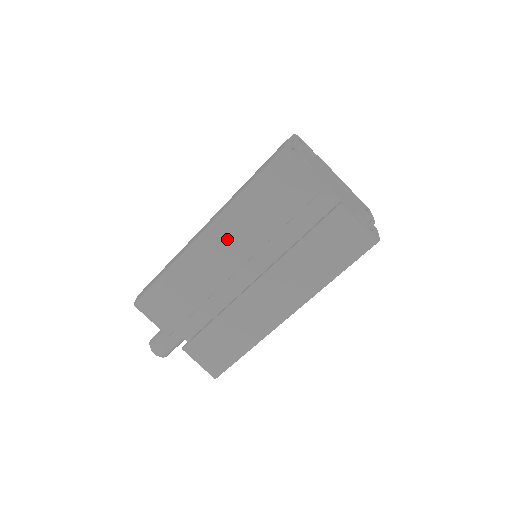
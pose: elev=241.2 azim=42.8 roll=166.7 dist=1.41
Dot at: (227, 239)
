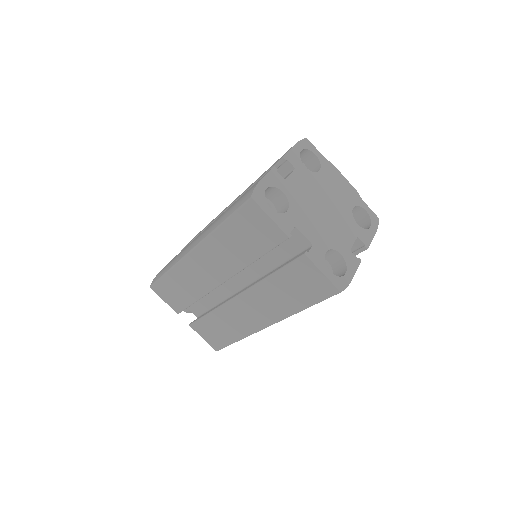
Dot at: (211, 259)
